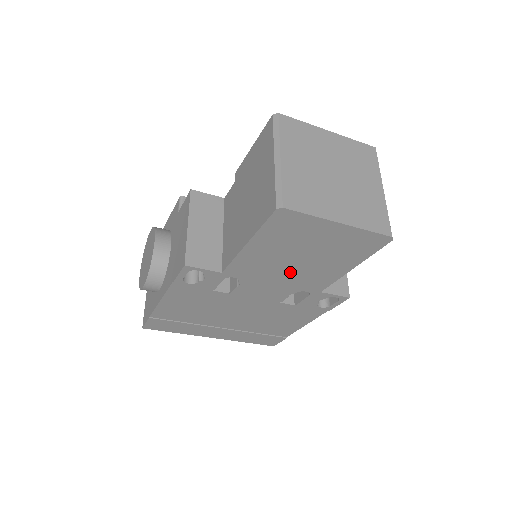
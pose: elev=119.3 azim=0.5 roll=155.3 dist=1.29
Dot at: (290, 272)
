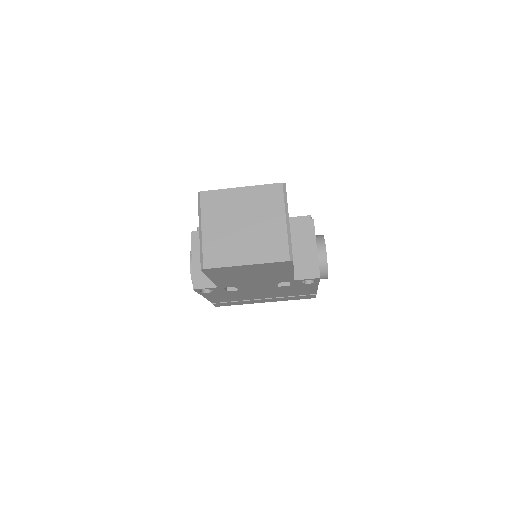
Dot at: (257, 280)
